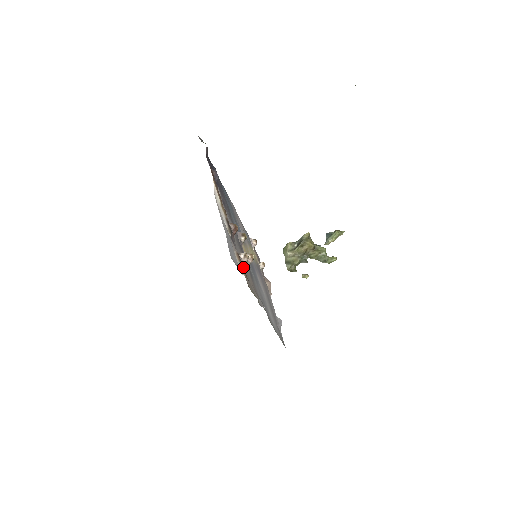
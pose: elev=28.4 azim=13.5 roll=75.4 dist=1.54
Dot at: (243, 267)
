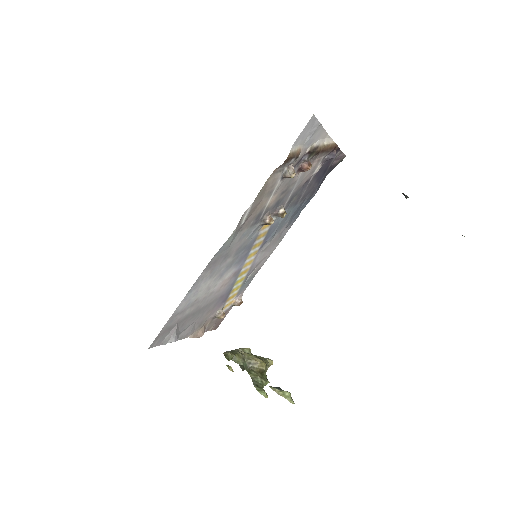
Dot at: (282, 175)
